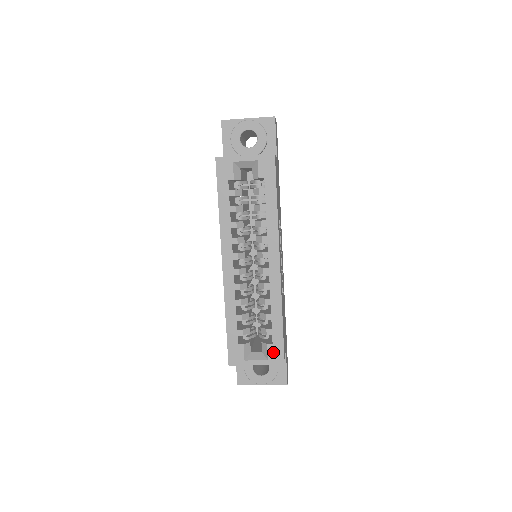
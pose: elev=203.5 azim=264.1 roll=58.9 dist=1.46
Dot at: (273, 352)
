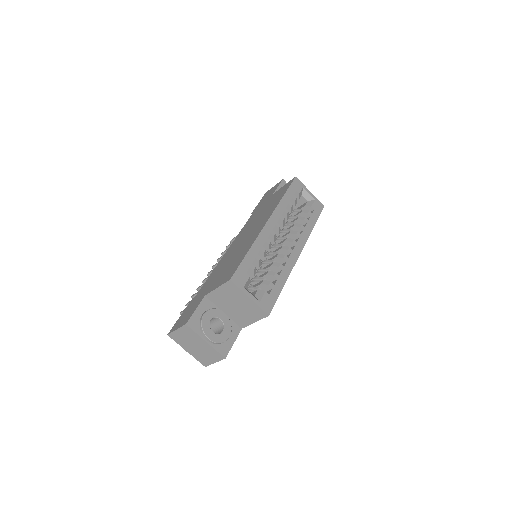
Dot at: (266, 300)
